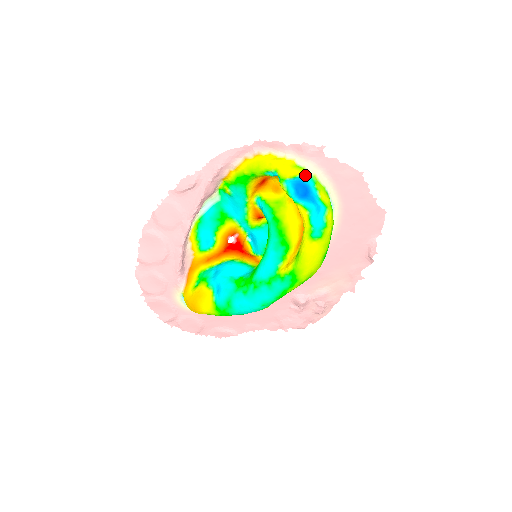
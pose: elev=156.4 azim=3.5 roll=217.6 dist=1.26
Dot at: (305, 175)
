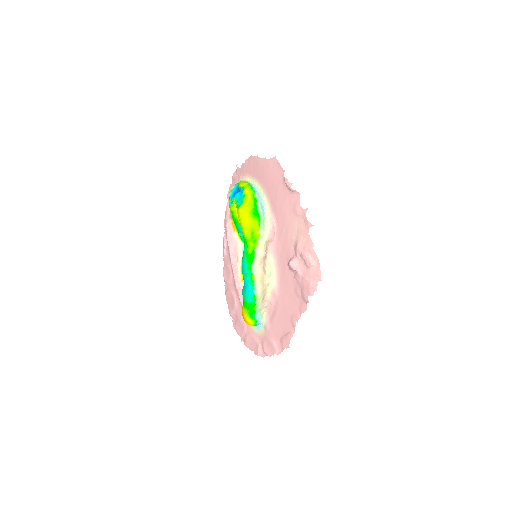
Dot at: (236, 185)
